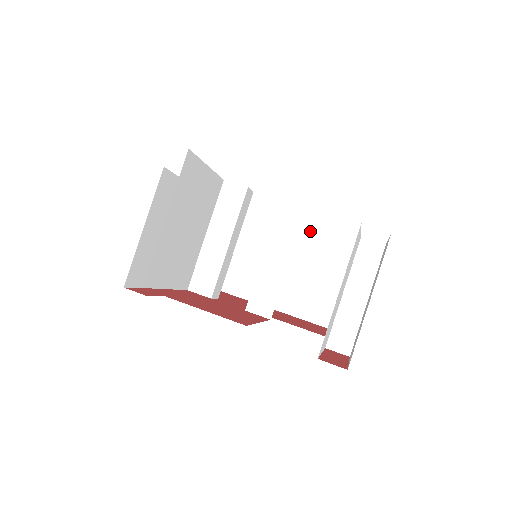
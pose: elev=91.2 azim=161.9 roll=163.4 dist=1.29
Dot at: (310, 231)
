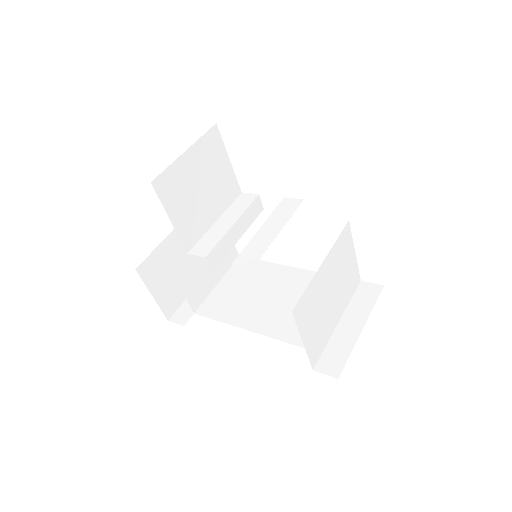
Dot at: occluded
